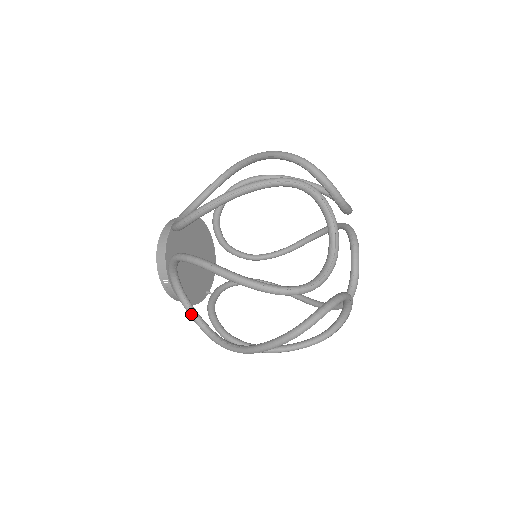
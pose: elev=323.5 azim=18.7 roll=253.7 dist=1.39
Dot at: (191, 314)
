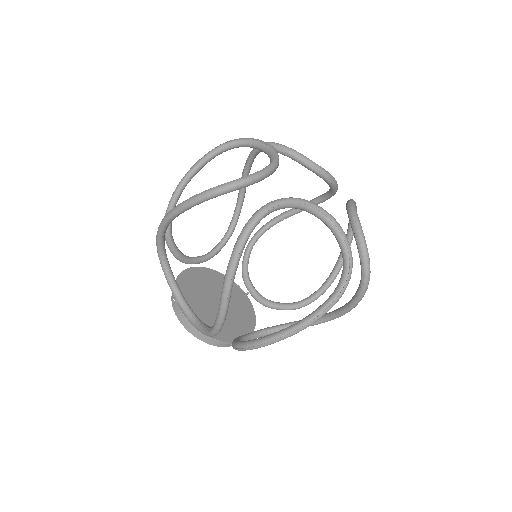
Dot at: occluded
